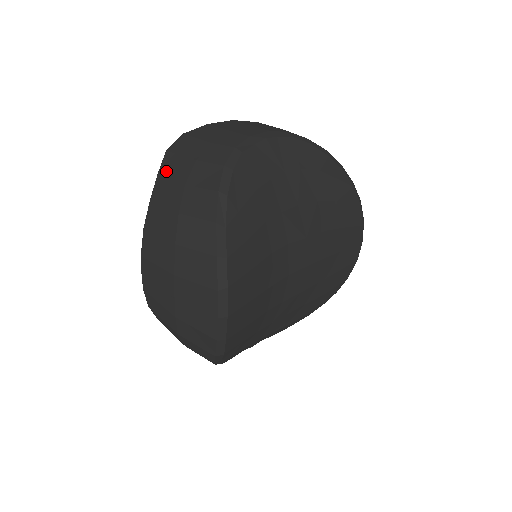
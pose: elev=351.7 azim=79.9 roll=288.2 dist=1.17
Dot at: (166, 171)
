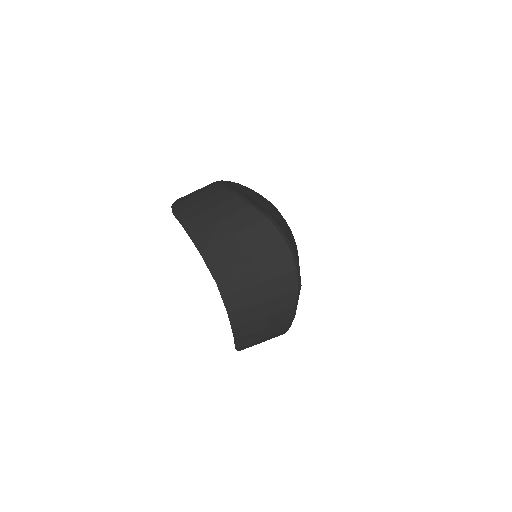
Dot at: (186, 218)
